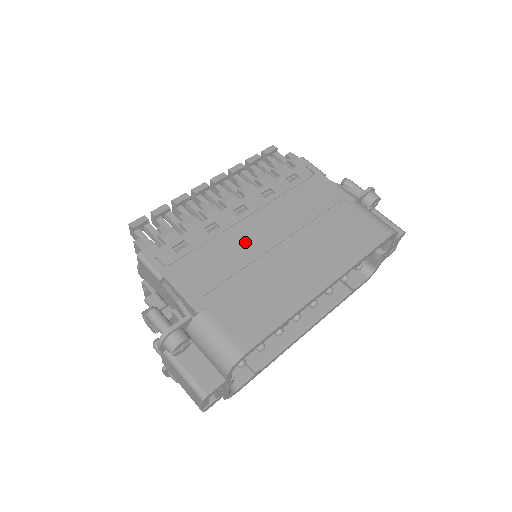
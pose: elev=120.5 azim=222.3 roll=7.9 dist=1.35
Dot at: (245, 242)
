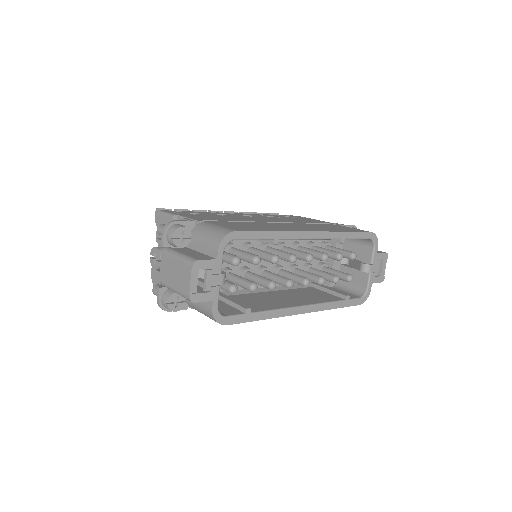
Dot at: occluded
